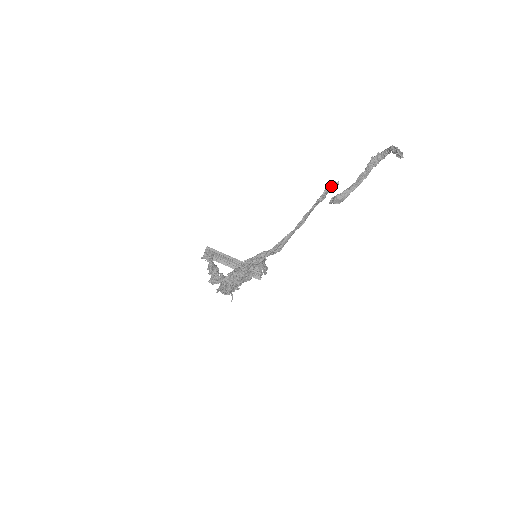
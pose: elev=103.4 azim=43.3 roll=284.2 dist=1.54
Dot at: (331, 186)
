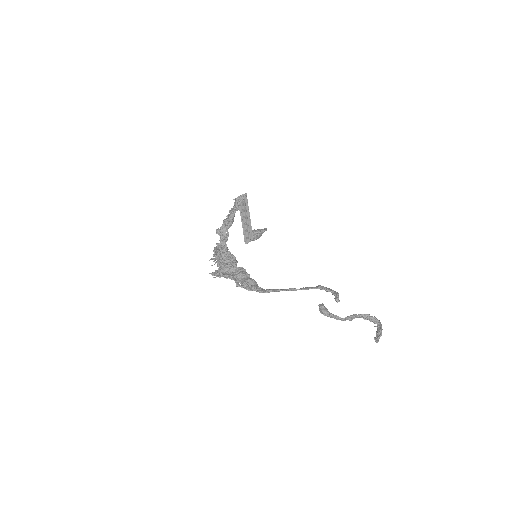
Dot at: (335, 293)
